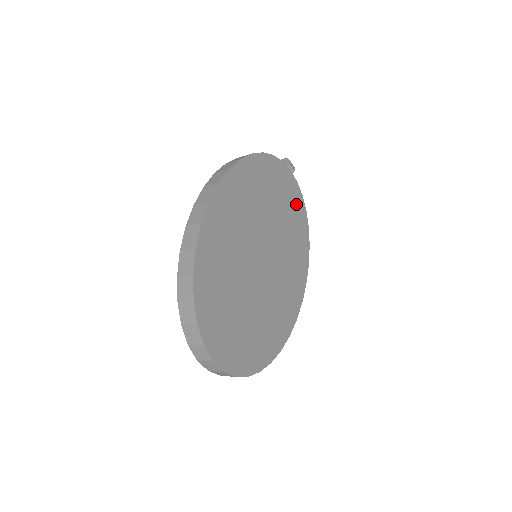
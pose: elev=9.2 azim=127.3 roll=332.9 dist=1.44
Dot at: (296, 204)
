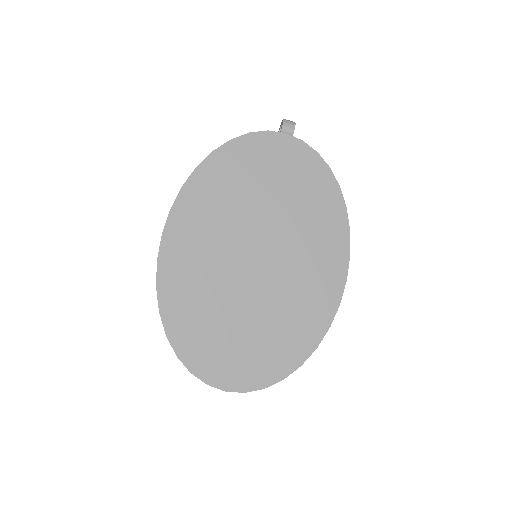
Dot at: (307, 169)
